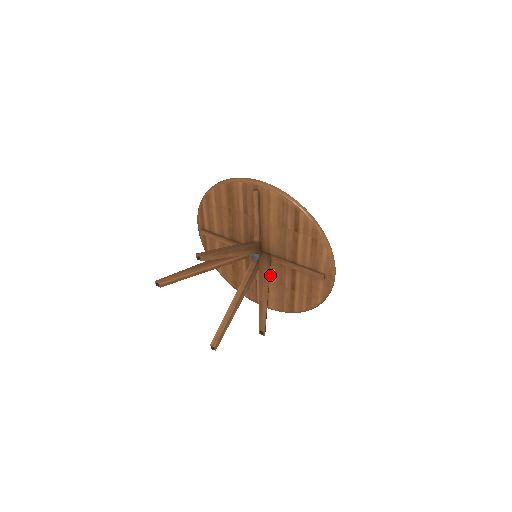
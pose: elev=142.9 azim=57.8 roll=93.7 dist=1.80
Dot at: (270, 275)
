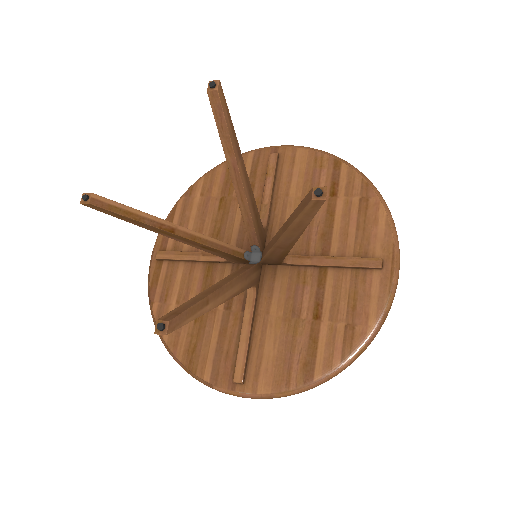
Dot at: (272, 302)
